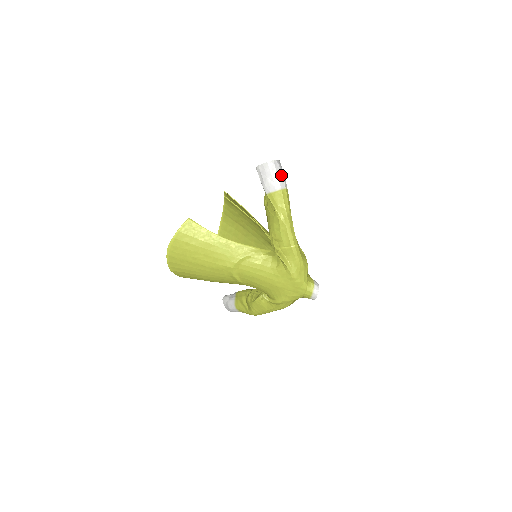
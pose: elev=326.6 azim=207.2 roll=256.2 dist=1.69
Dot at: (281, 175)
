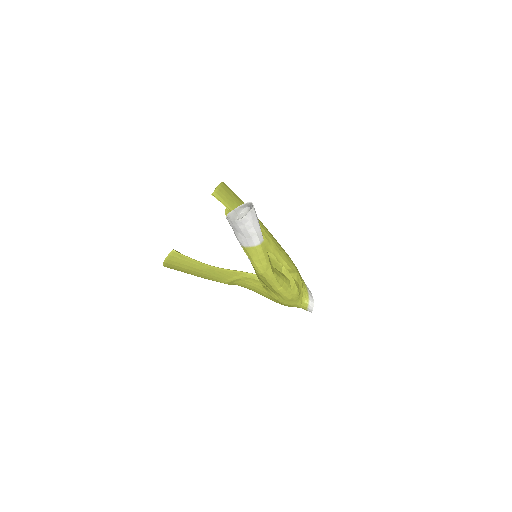
Dot at: (253, 231)
